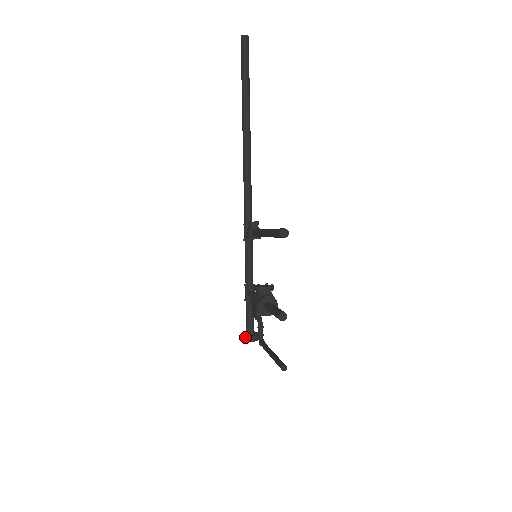
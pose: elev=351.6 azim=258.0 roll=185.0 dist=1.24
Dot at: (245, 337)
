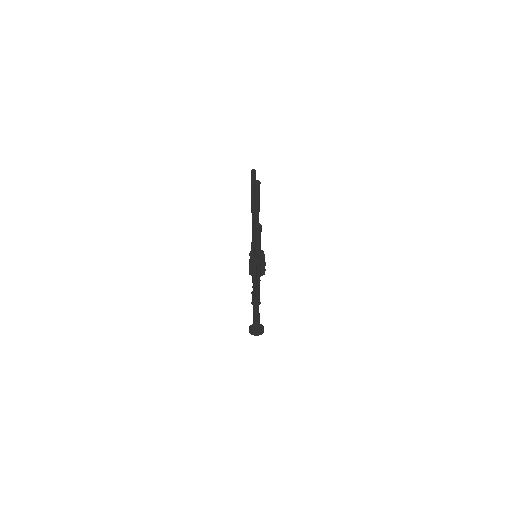
Dot at: (251, 326)
